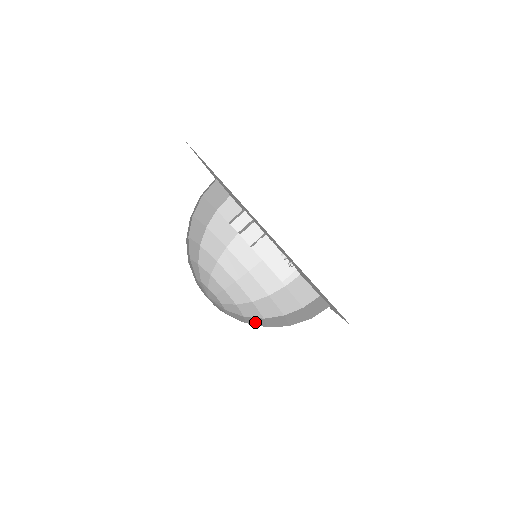
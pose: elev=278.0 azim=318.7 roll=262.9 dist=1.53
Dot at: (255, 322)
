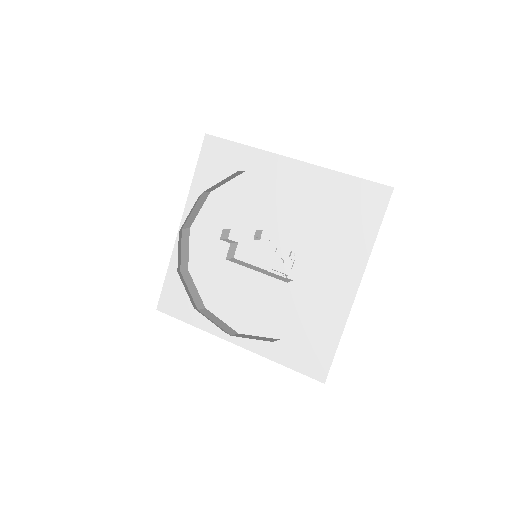
Dot at: occluded
